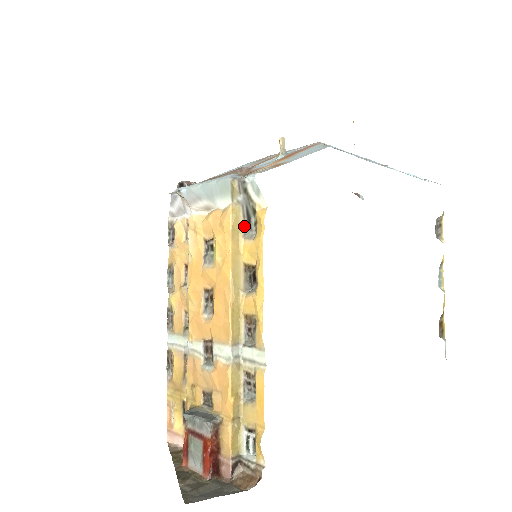
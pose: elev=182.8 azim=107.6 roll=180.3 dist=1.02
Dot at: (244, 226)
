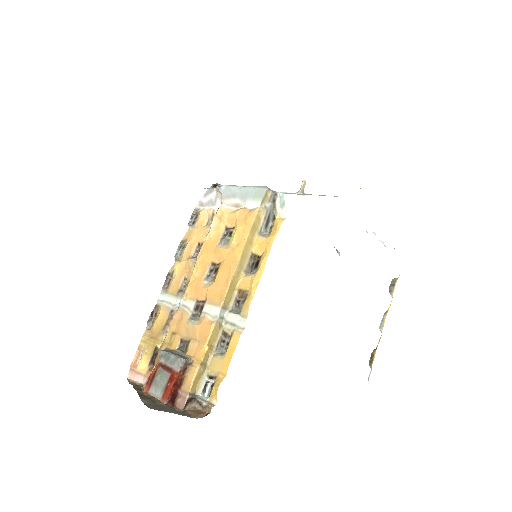
Dot at: (262, 226)
